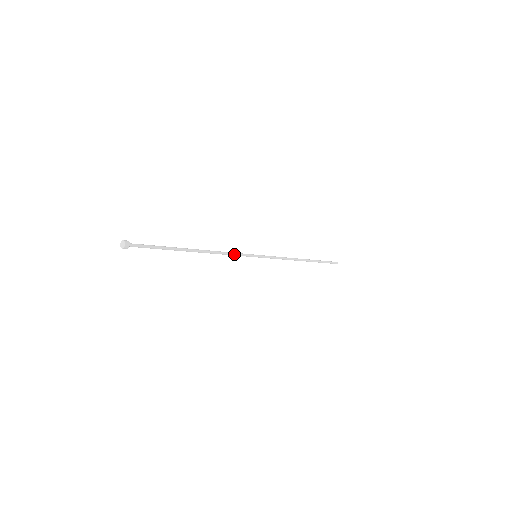
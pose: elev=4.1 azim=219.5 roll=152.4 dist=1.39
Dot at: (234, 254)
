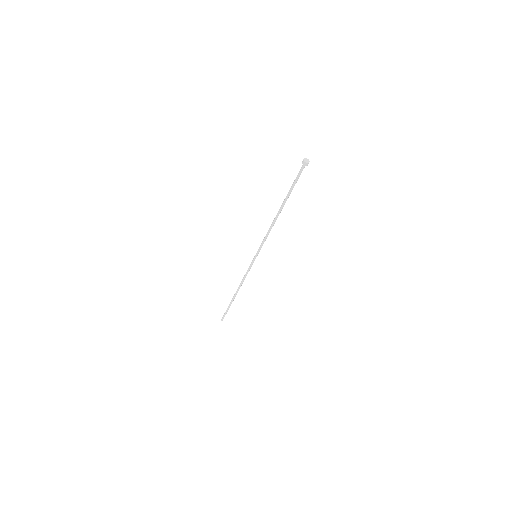
Dot at: (265, 240)
